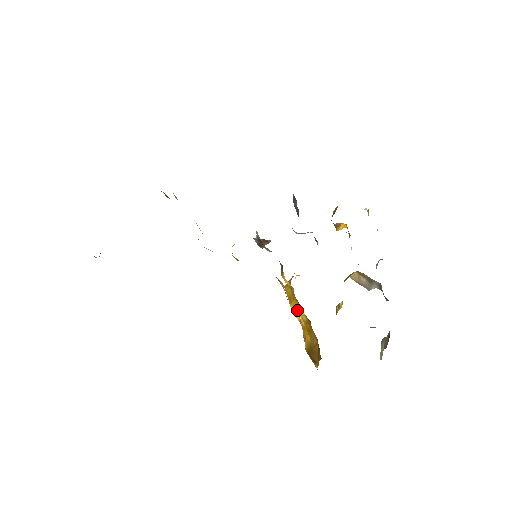
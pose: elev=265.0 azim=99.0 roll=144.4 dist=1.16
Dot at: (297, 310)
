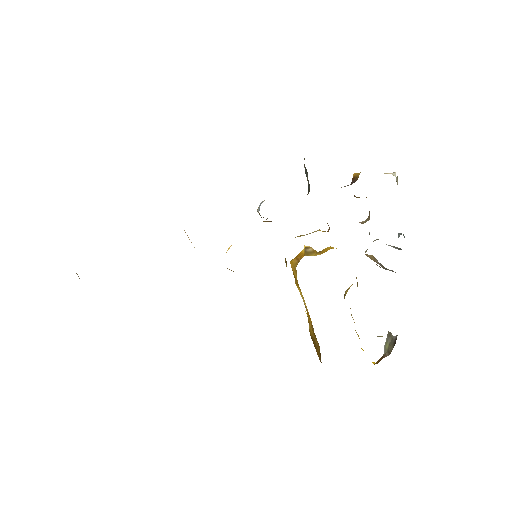
Dot at: (302, 296)
